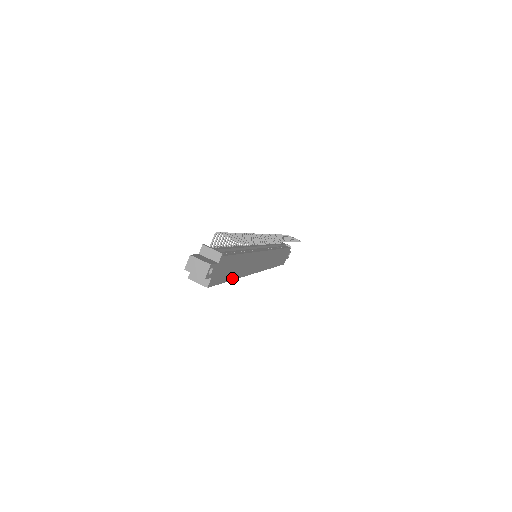
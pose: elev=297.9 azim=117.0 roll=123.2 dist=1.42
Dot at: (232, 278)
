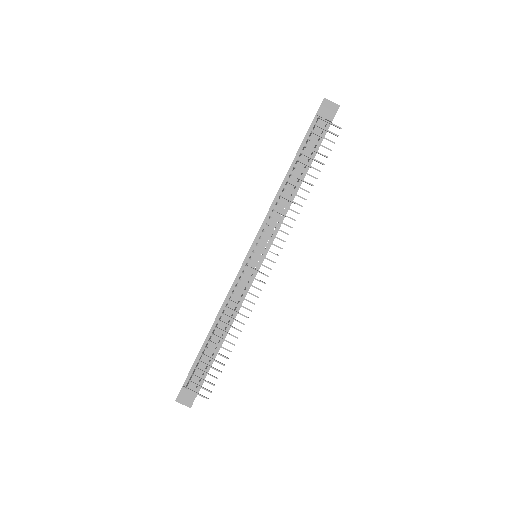
Dot at: occluded
